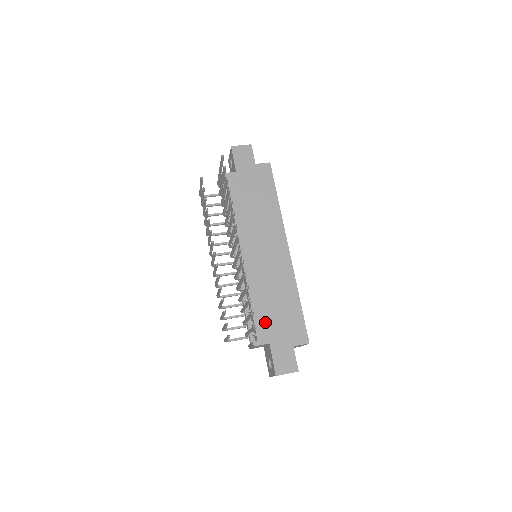
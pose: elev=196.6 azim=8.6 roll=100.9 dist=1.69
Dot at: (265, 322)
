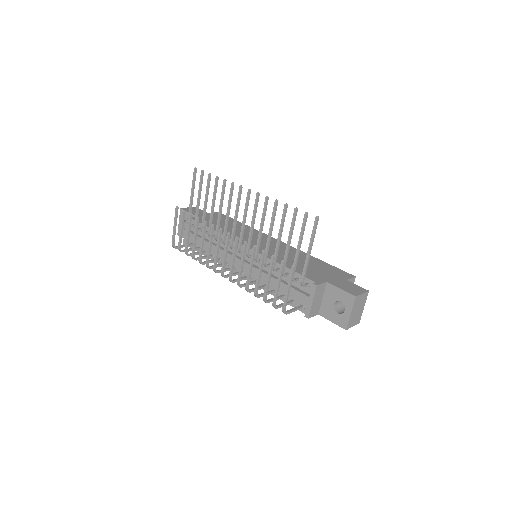
Dot at: (308, 273)
